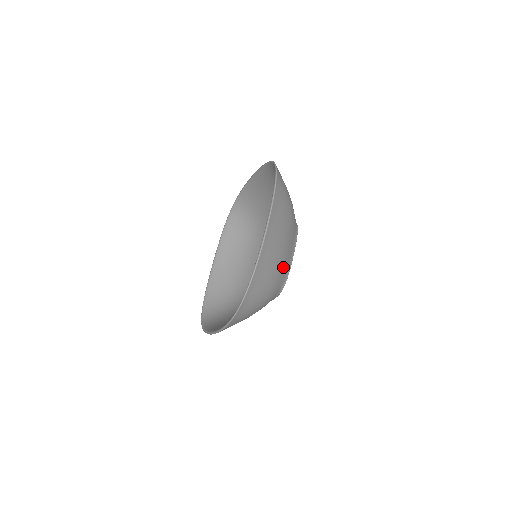
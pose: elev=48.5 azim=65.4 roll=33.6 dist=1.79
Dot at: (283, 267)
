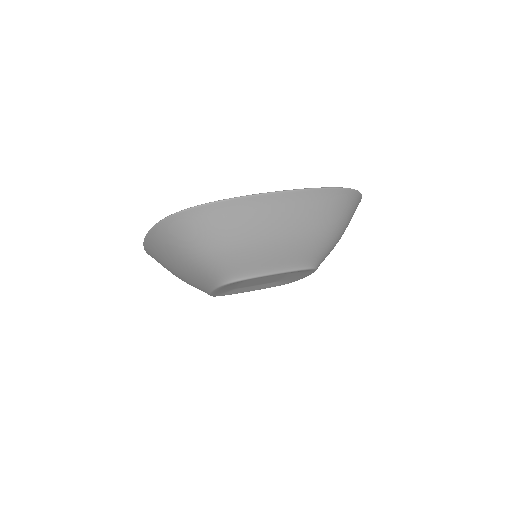
Dot at: occluded
